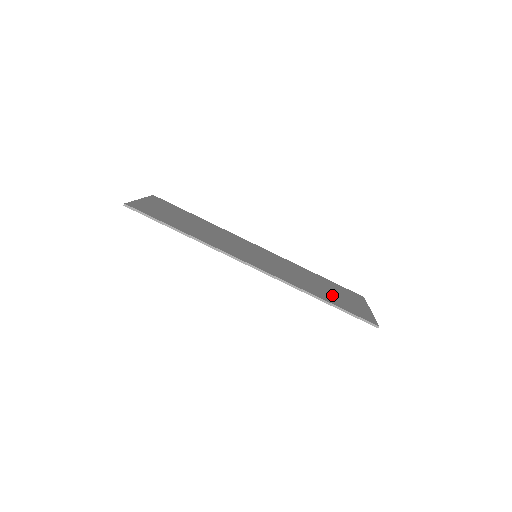
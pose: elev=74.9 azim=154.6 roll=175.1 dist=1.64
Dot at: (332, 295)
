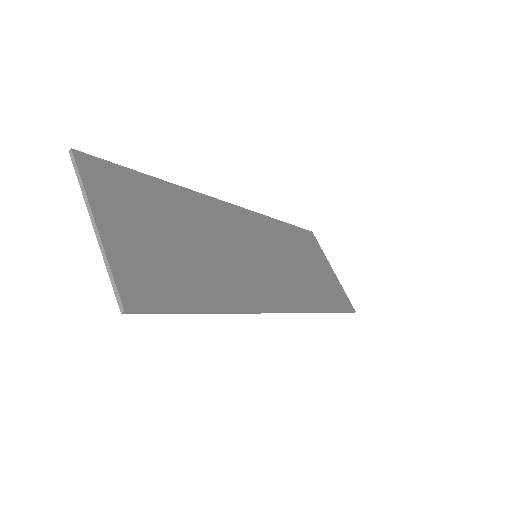
Dot at: (319, 280)
